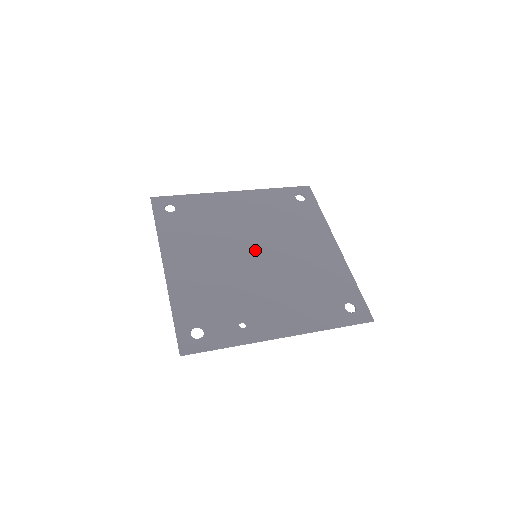
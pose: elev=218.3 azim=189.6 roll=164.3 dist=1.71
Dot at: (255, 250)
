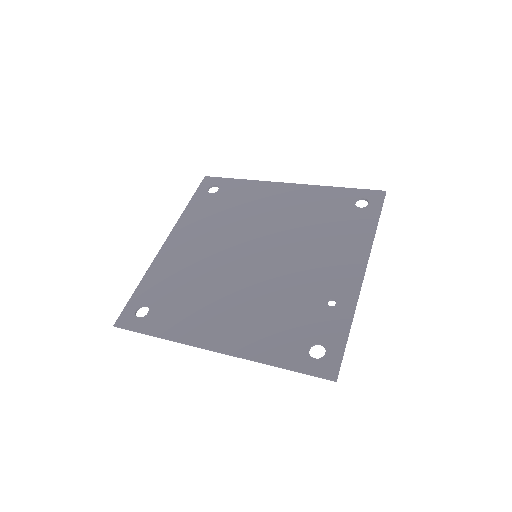
Dot at: (249, 253)
